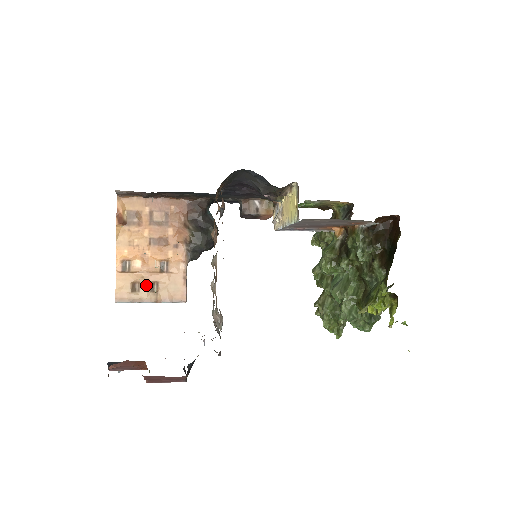
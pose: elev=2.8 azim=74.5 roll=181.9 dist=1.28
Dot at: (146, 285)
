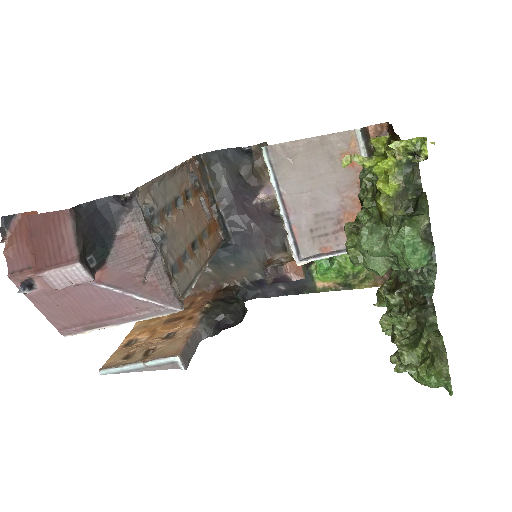
Dot at: (141, 351)
